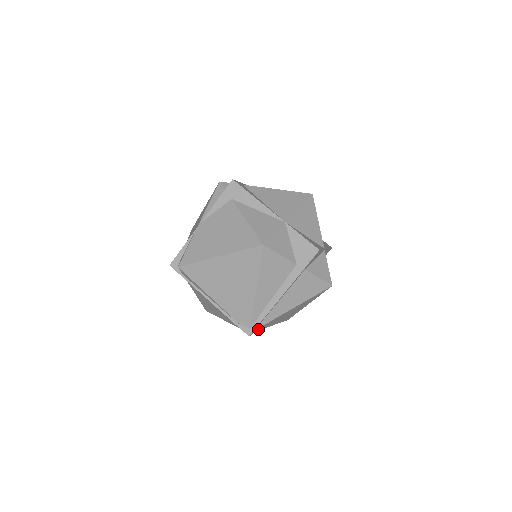
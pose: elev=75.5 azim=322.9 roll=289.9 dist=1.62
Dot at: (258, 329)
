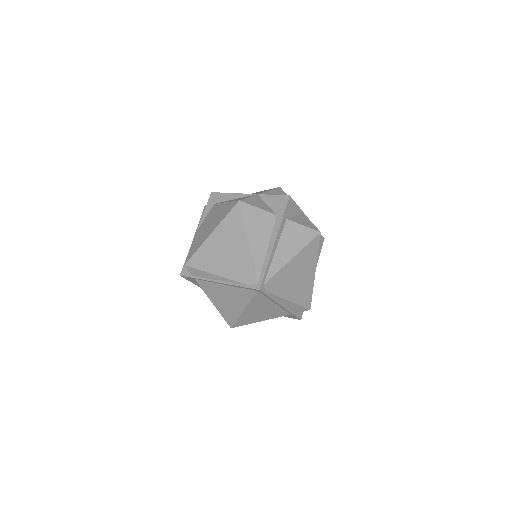
Dot at: (269, 289)
